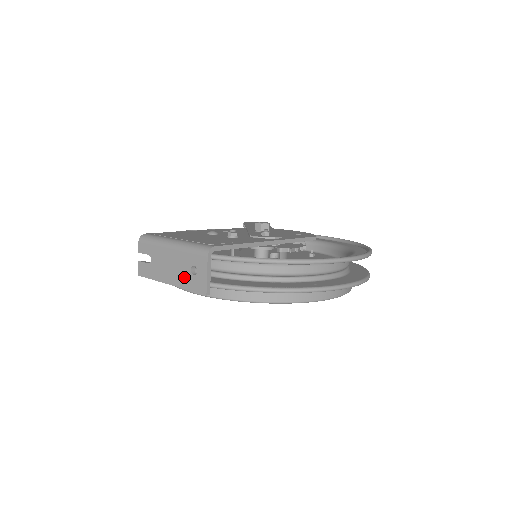
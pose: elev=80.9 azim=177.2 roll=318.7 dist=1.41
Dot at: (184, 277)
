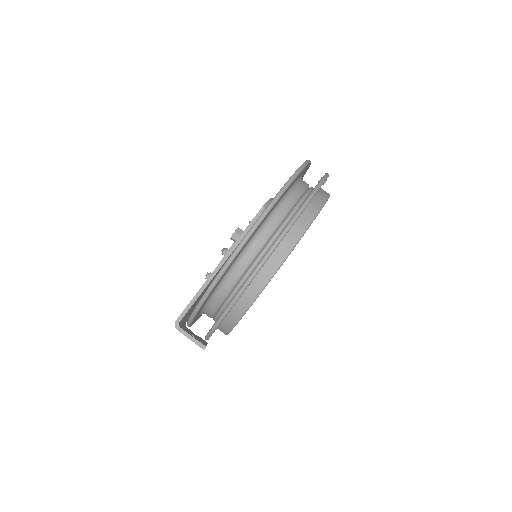
Dot at: occluded
